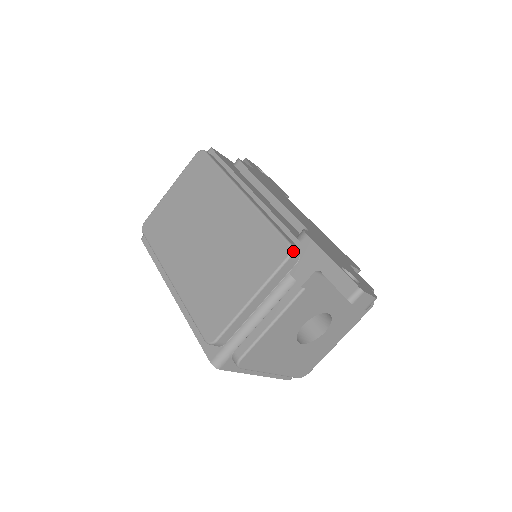
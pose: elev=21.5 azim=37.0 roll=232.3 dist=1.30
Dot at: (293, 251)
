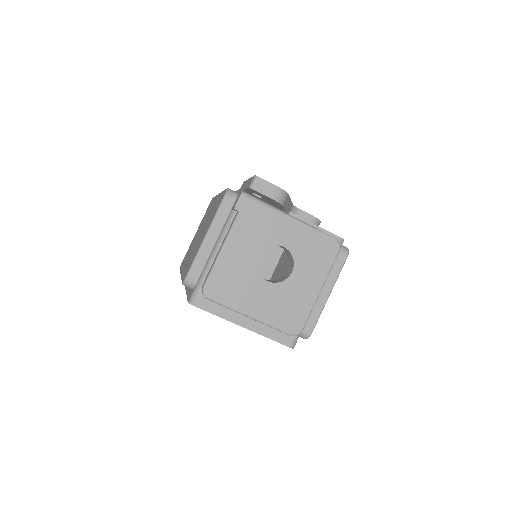
Dot at: (229, 191)
